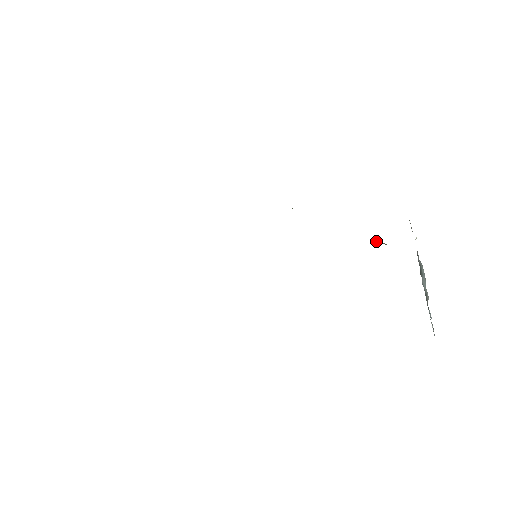
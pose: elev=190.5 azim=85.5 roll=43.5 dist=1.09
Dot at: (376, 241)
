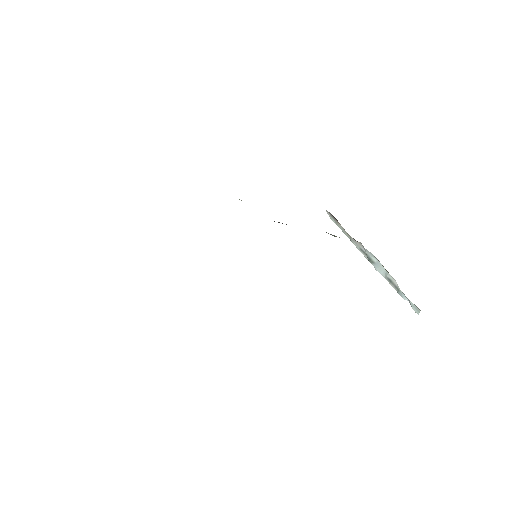
Dot at: (330, 234)
